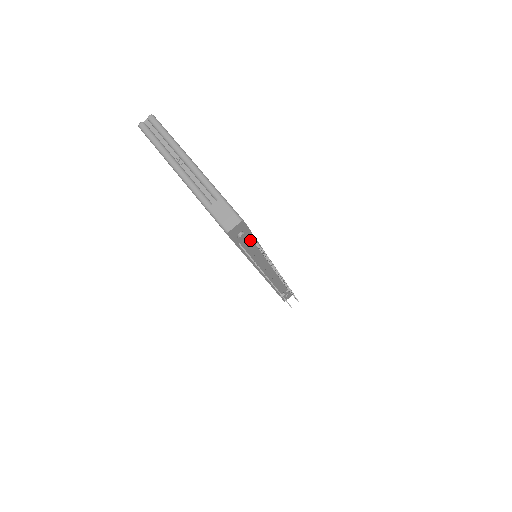
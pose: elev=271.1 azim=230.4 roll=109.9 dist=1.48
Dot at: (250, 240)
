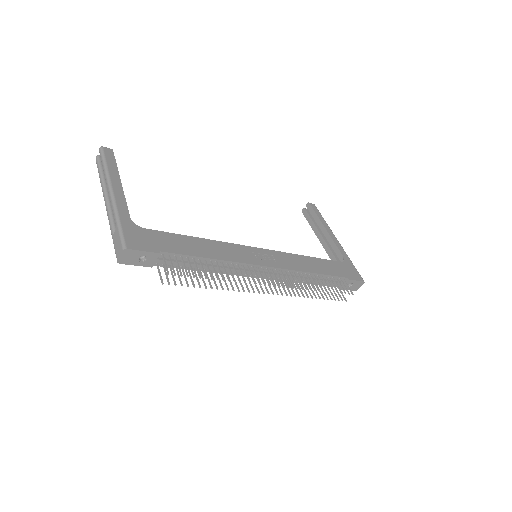
Dot at: (175, 257)
